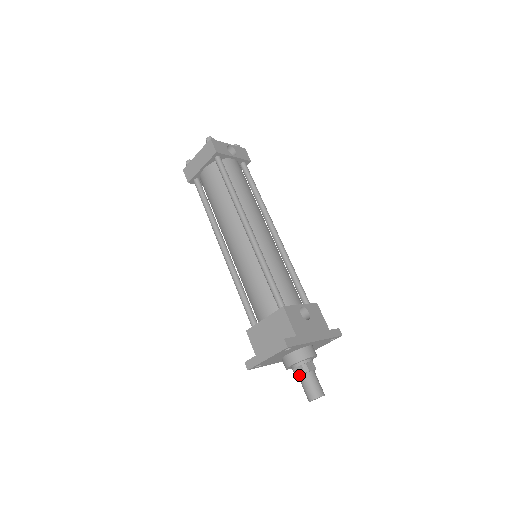
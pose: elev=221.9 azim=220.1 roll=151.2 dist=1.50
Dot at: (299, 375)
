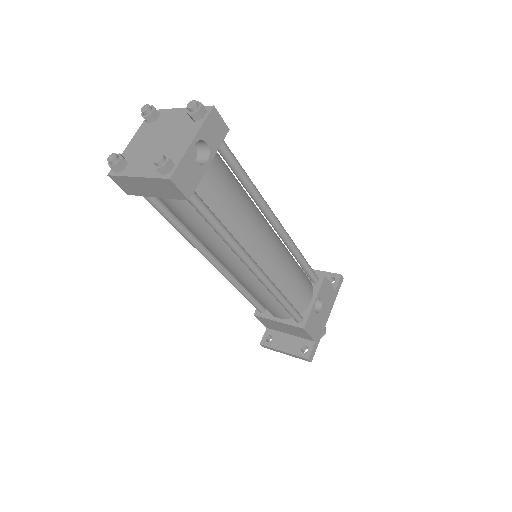
Dot at: occluded
